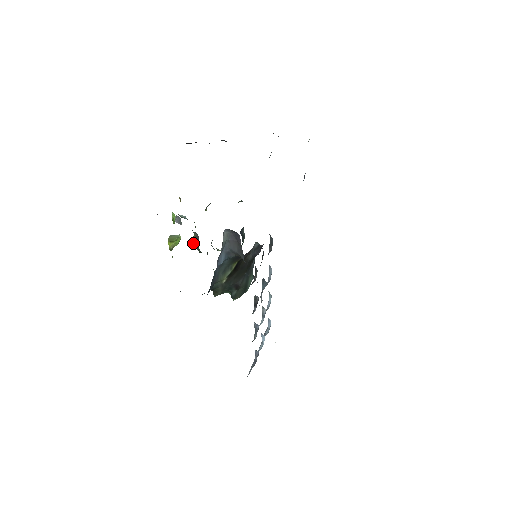
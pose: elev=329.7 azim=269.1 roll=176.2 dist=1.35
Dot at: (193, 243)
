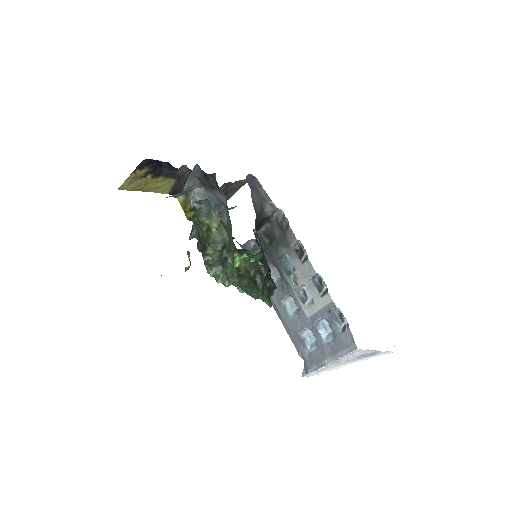
Dot at: (214, 233)
